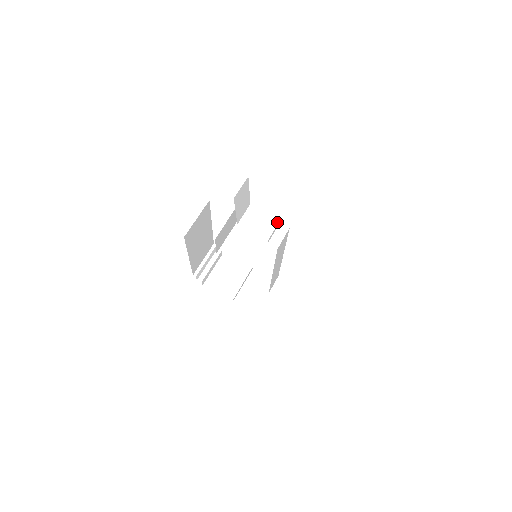
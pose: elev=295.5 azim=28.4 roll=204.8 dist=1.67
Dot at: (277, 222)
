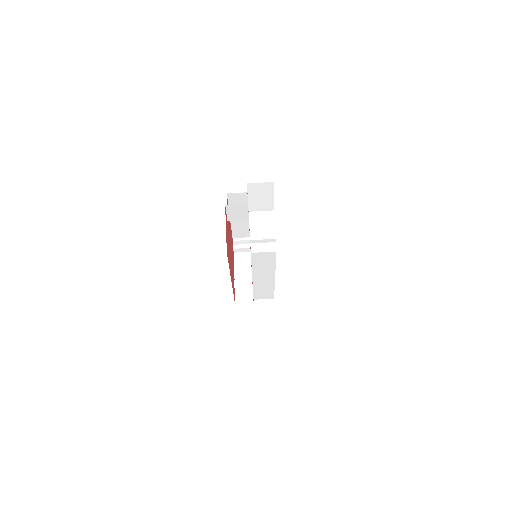
Dot at: (272, 238)
